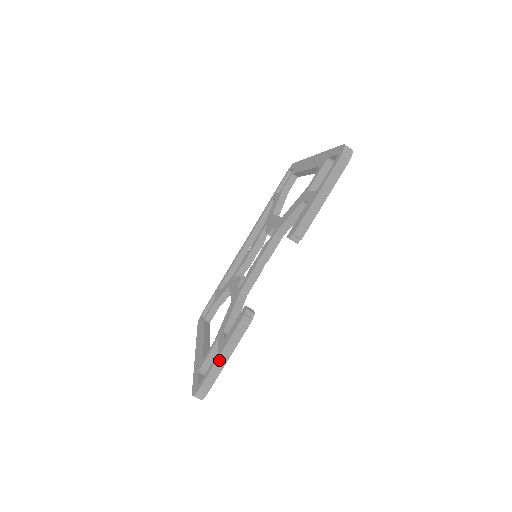
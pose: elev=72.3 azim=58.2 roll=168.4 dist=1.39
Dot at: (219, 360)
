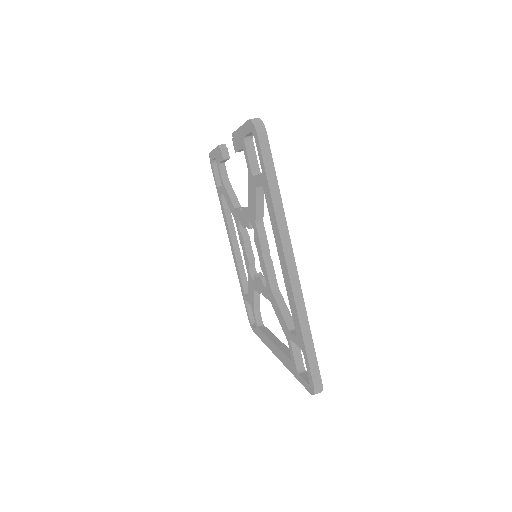
Dot at: occluded
